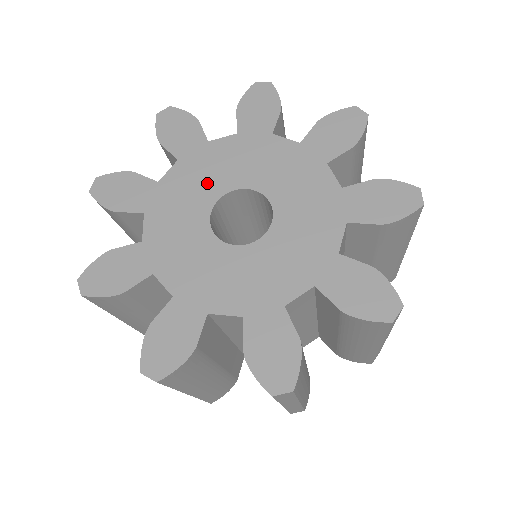
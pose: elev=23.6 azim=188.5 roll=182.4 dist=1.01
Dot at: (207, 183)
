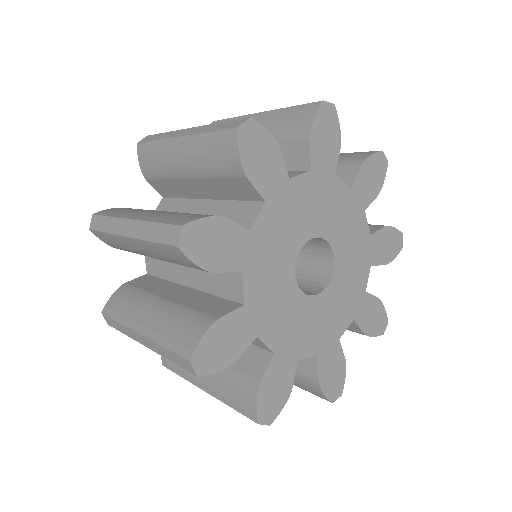
Dot at: (315, 215)
